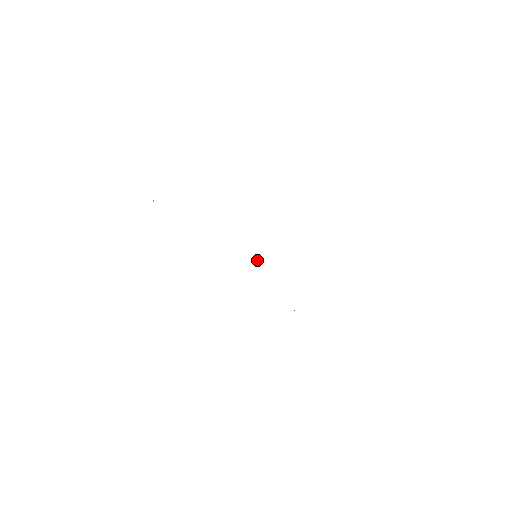
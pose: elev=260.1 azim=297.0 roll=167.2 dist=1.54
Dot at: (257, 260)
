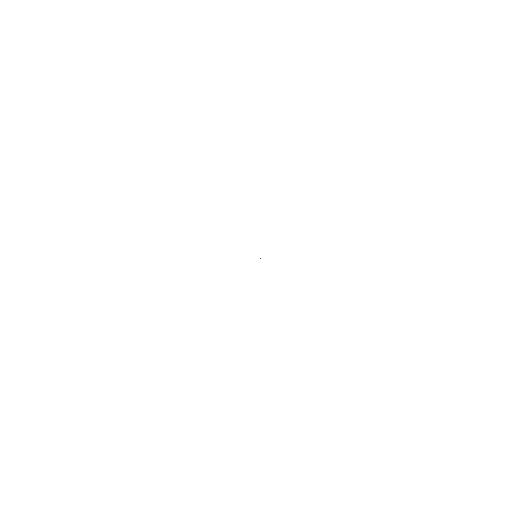
Dot at: (260, 258)
